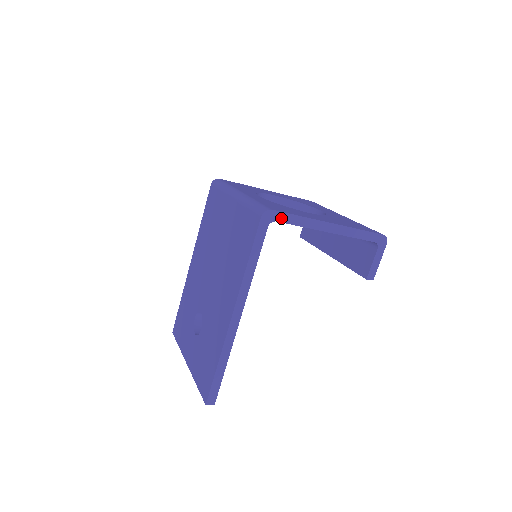
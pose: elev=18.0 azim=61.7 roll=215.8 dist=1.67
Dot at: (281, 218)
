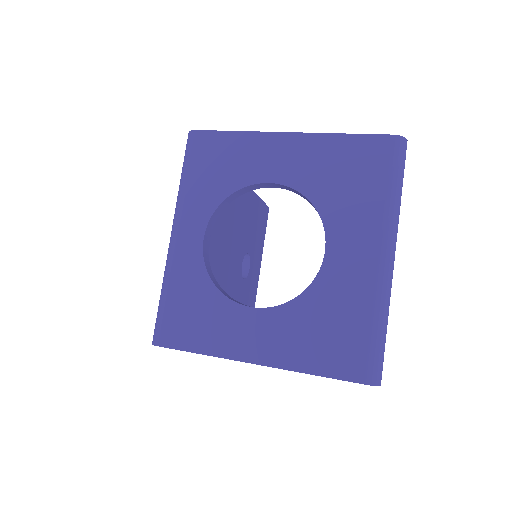
Dot at: occluded
